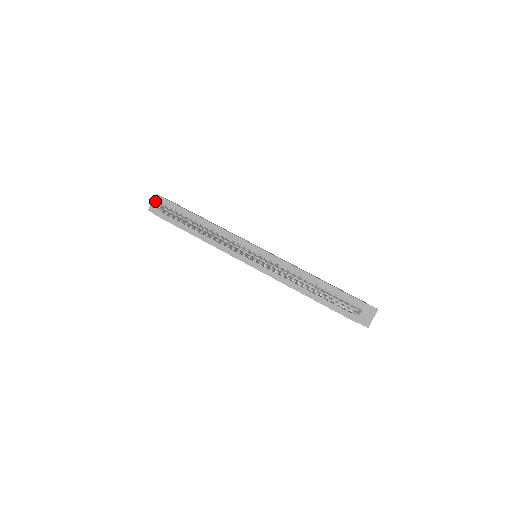
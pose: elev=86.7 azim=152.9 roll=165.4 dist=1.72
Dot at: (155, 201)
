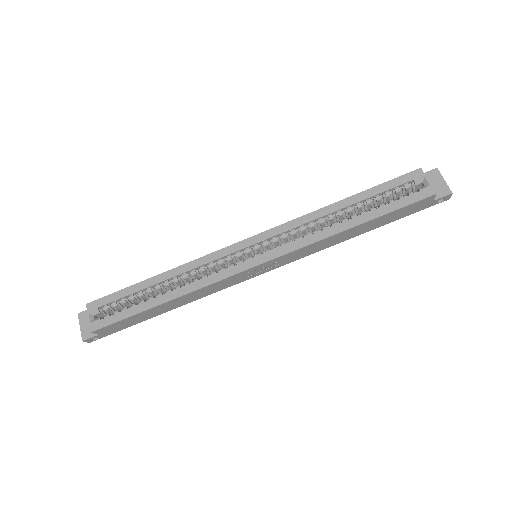
Dot at: (83, 322)
